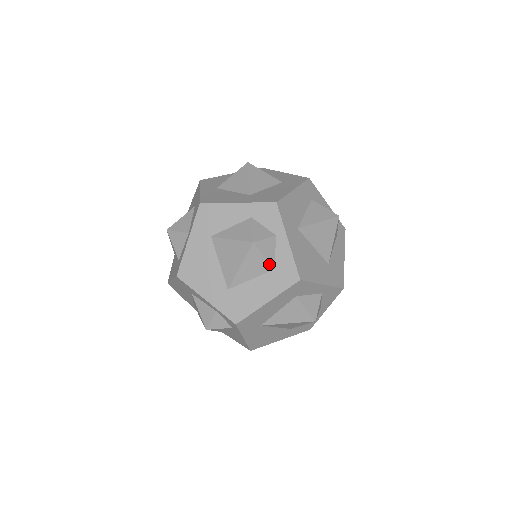
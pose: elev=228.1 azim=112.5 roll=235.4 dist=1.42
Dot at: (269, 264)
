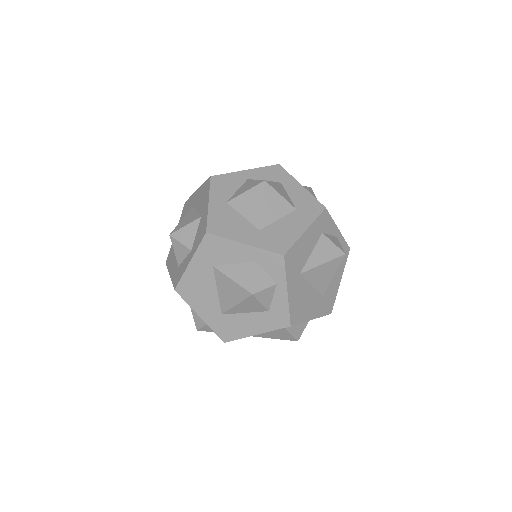
Dot at: (264, 308)
